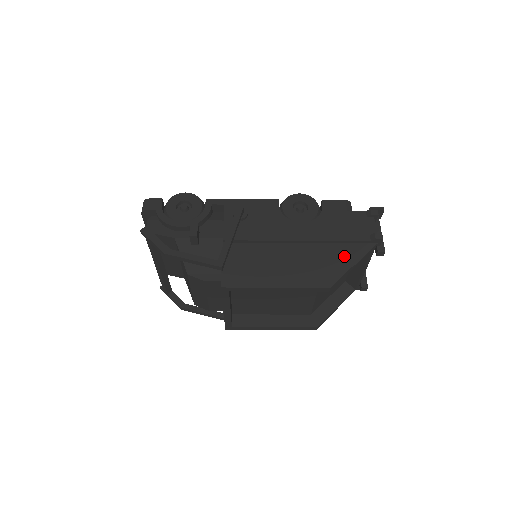
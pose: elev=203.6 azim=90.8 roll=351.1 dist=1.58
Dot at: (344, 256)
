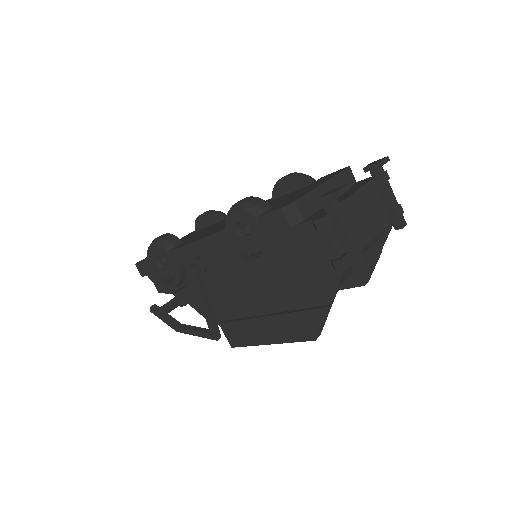
Dot at: (315, 293)
